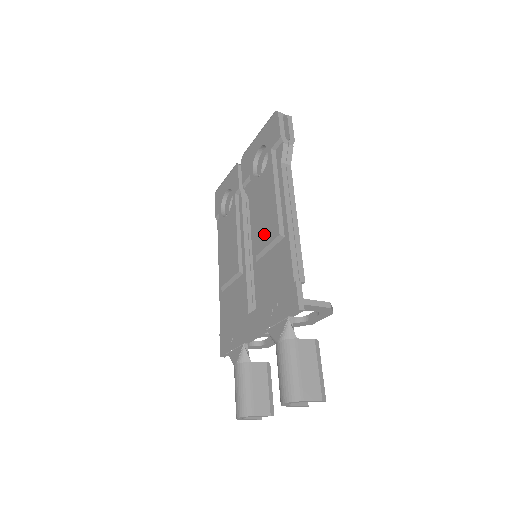
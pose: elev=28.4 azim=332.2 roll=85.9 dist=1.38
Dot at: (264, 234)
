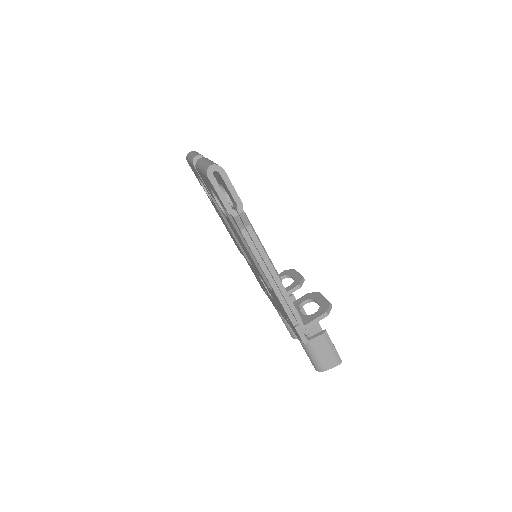
Dot at: occluded
